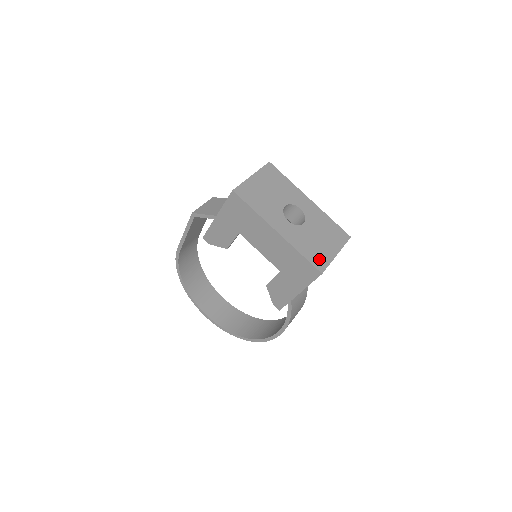
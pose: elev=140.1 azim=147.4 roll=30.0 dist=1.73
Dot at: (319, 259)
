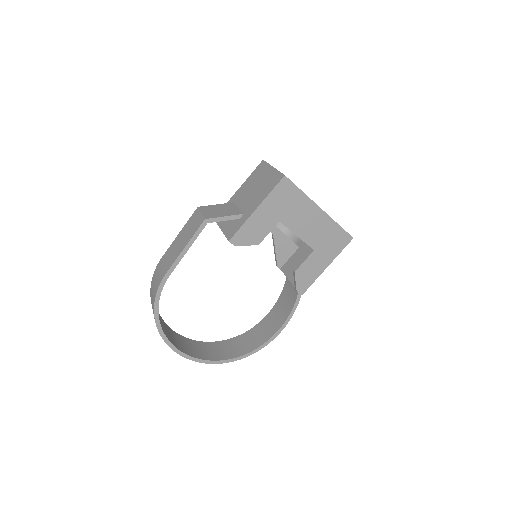
Dot at: occluded
